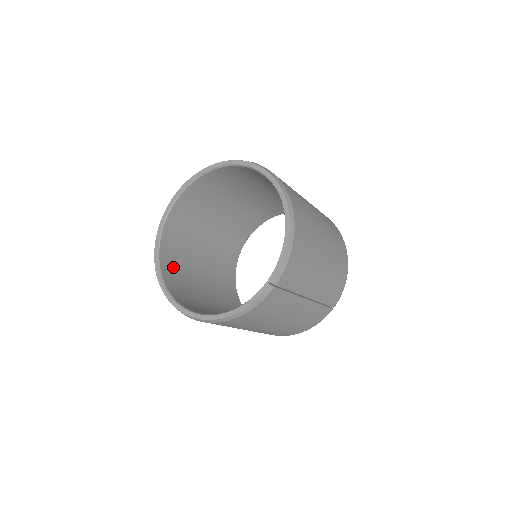
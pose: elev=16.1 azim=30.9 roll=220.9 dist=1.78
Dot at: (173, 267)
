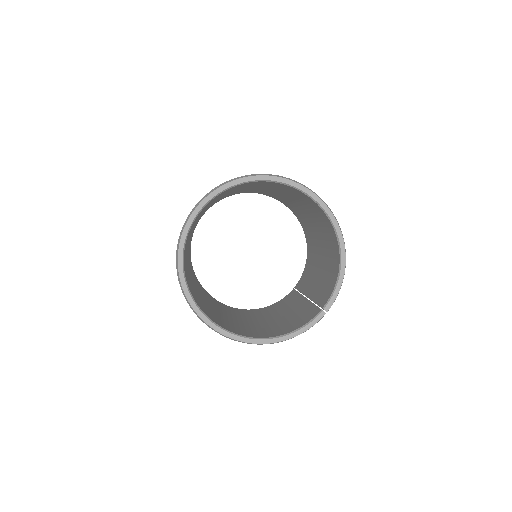
Dot at: (187, 277)
